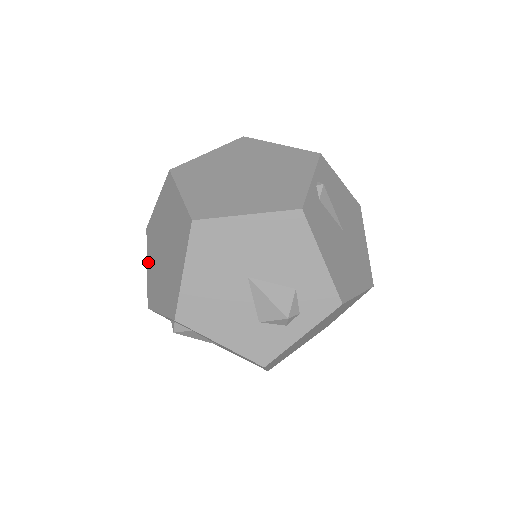
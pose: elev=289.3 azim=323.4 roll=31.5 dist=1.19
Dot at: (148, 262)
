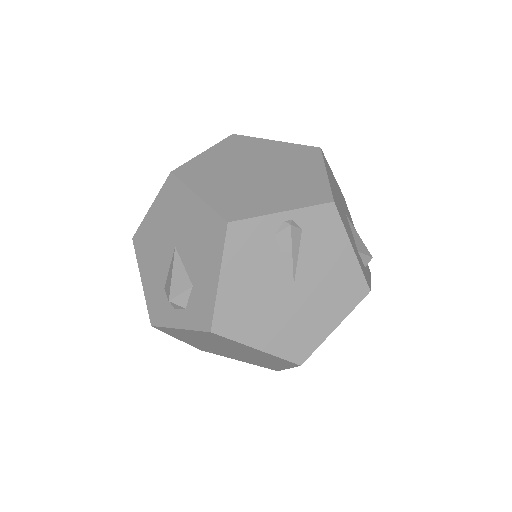
Dot at: occluded
